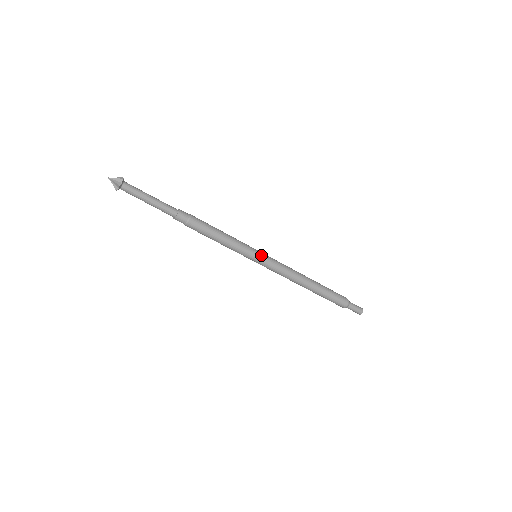
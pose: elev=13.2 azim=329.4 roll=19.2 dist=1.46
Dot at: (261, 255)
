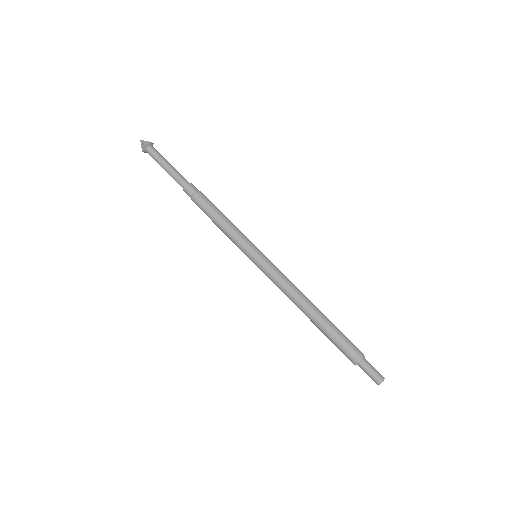
Dot at: (259, 255)
